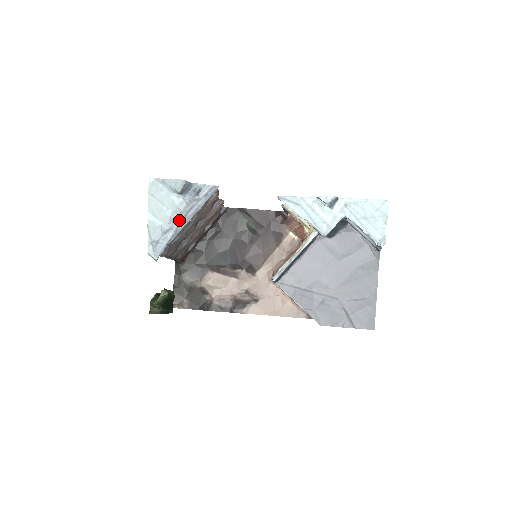
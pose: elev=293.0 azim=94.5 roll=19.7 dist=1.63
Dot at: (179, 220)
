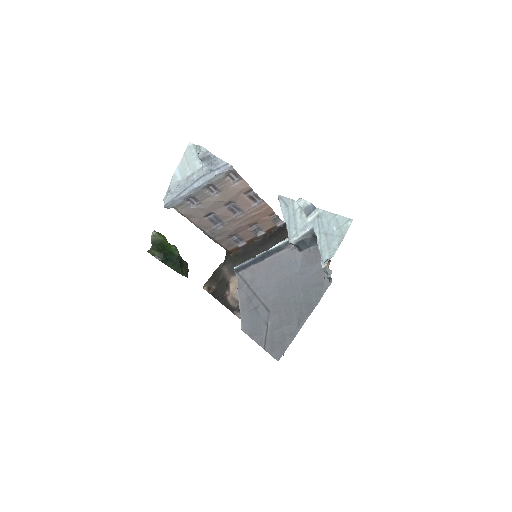
Dot at: (192, 181)
